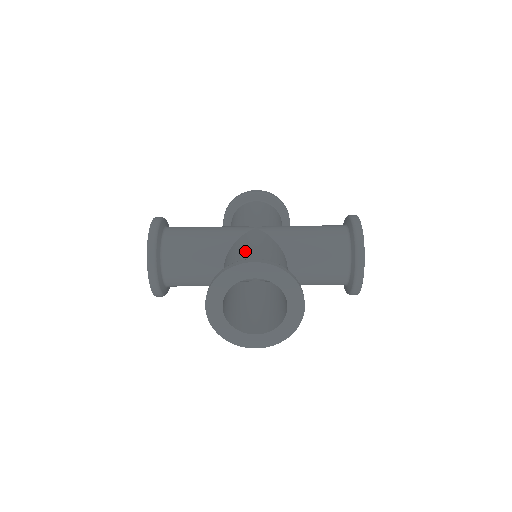
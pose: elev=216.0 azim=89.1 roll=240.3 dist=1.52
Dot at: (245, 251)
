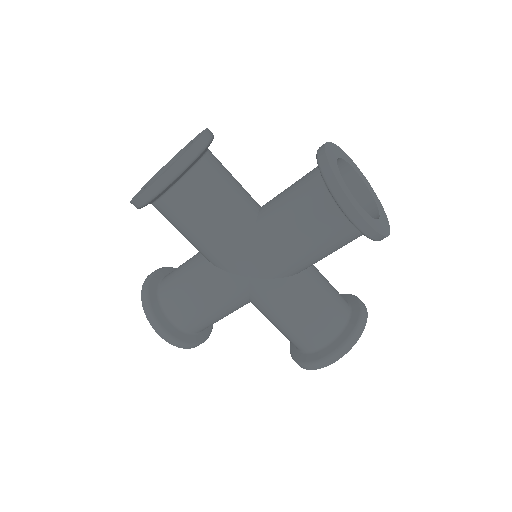
Dot at: occluded
